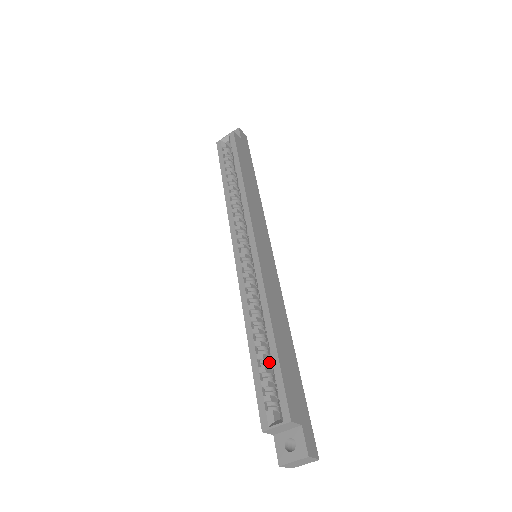
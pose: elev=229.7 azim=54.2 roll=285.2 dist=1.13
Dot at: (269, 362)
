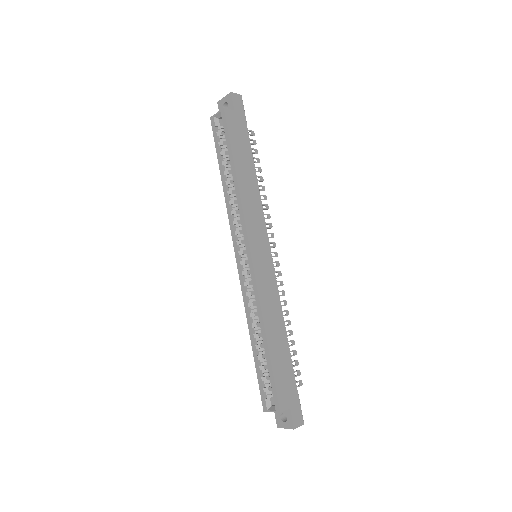
Dot at: occluded
